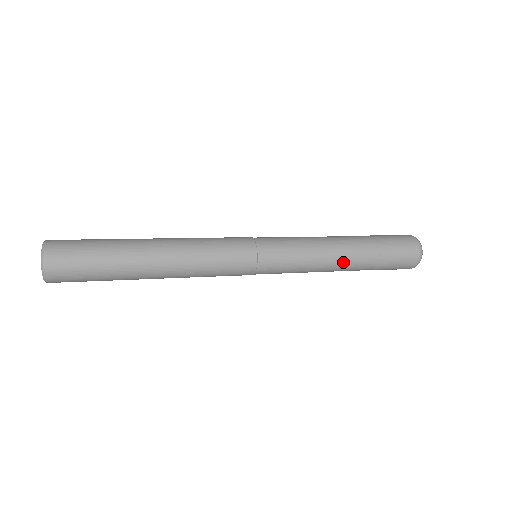
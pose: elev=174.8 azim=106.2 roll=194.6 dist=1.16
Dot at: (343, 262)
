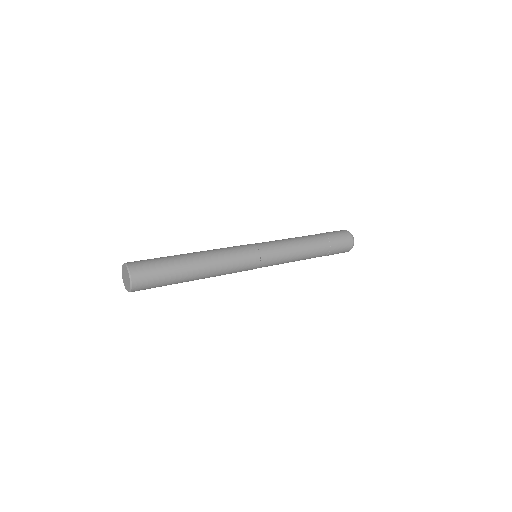
Dot at: (305, 259)
